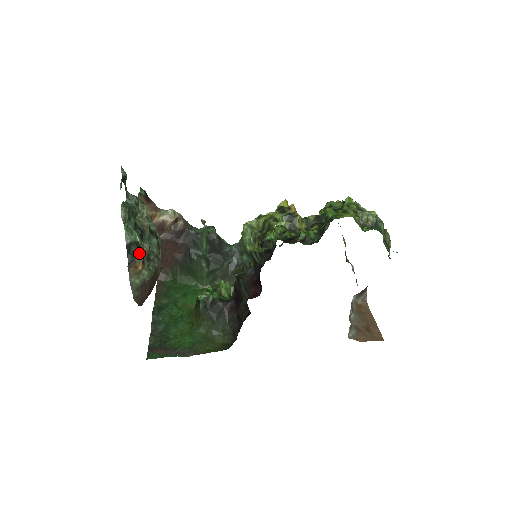
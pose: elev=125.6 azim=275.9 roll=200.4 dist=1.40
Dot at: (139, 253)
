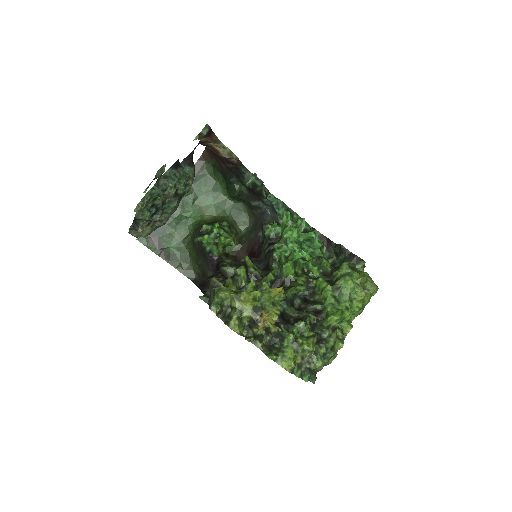
Dot at: (146, 221)
